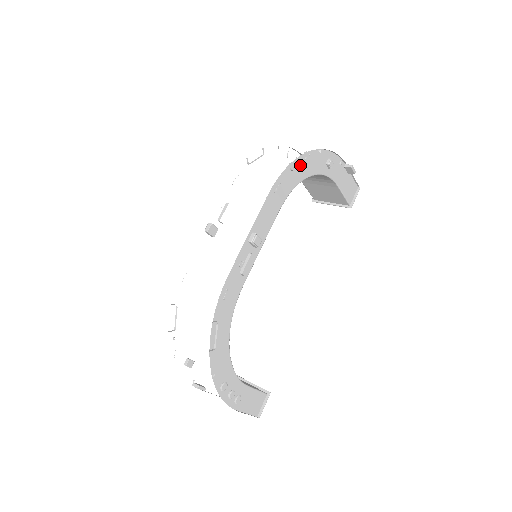
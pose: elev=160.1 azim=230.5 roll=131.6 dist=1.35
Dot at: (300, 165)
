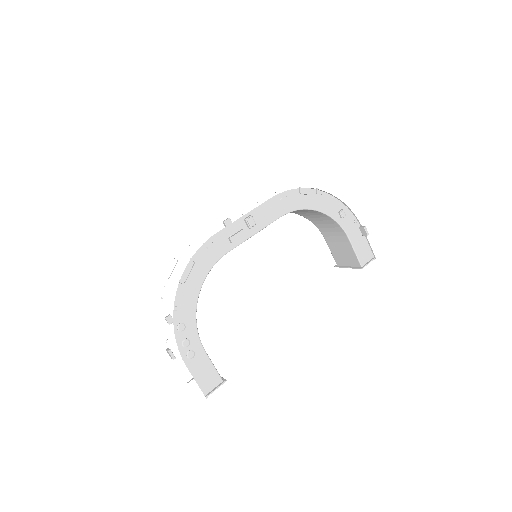
Dot at: (310, 196)
